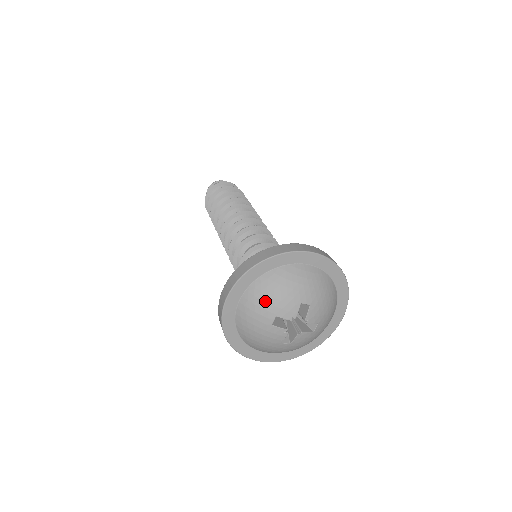
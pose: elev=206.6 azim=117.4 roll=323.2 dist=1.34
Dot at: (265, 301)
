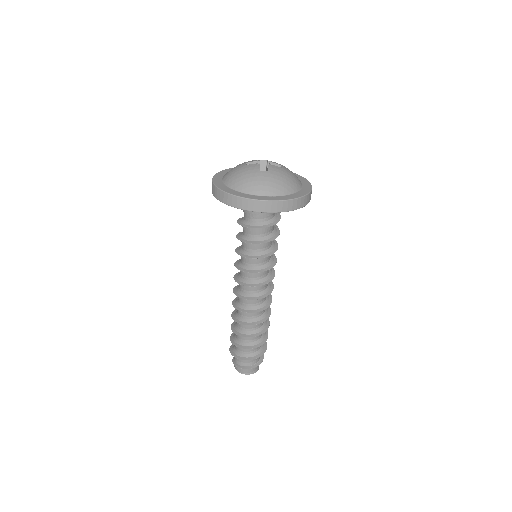
Dot at: (236, 166)
